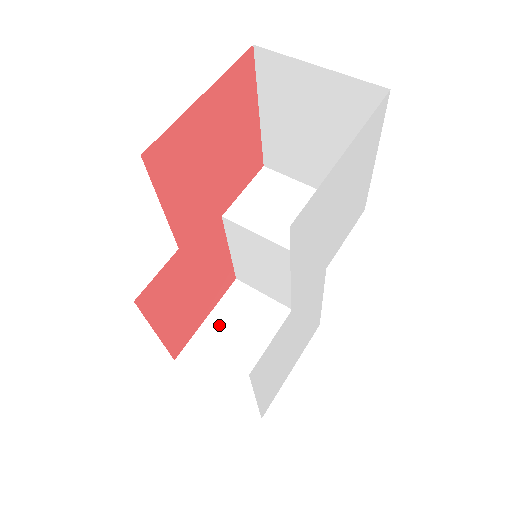
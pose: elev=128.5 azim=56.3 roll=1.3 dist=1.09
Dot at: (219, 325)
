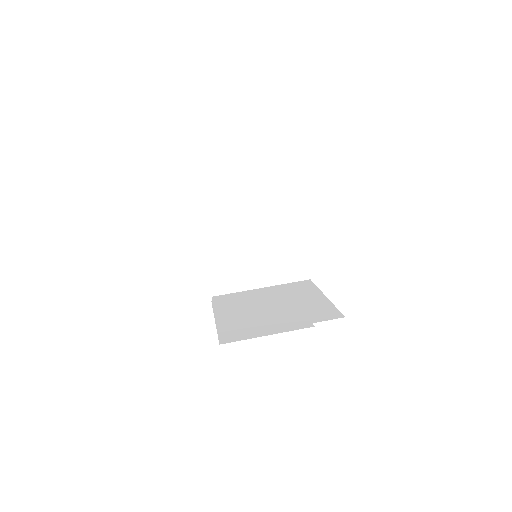
Dot at: (217, 260)
